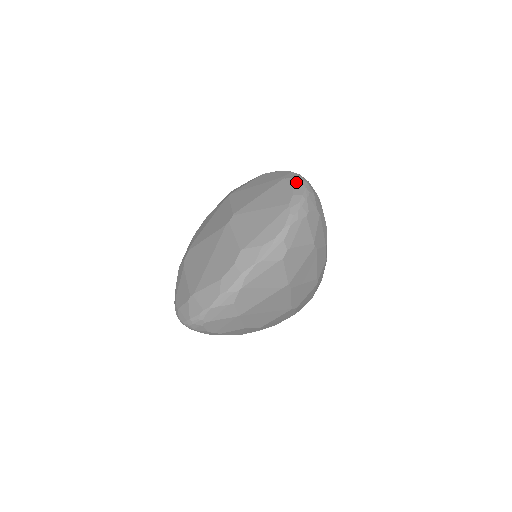
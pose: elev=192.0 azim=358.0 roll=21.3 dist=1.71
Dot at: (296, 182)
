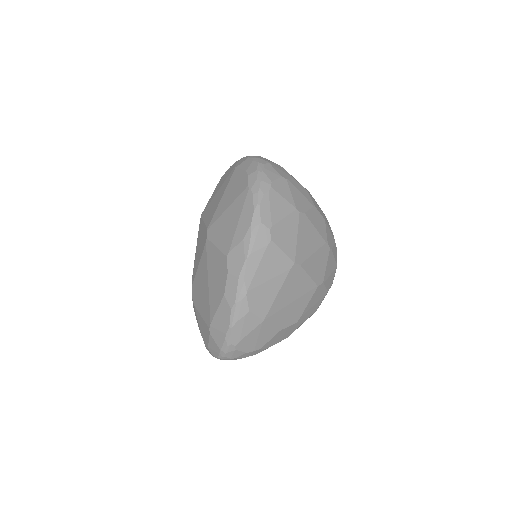
Dot at: (247, 163)
